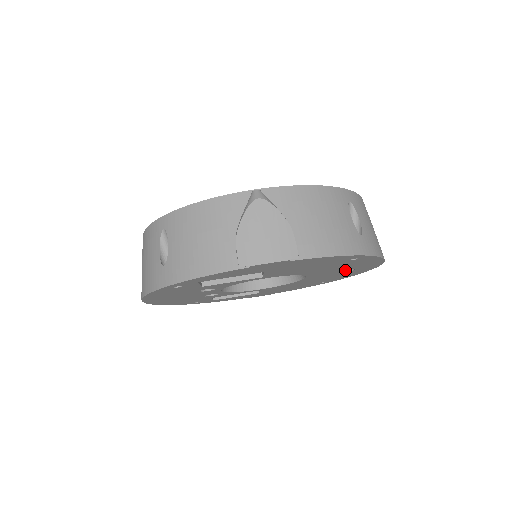
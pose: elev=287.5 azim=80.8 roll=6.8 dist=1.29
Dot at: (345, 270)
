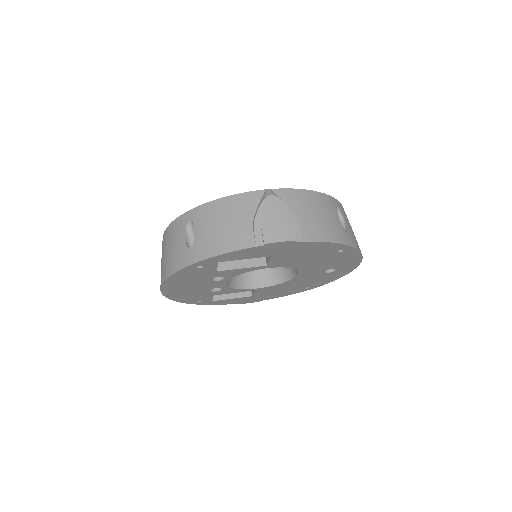
Dot at: (329, 271)
